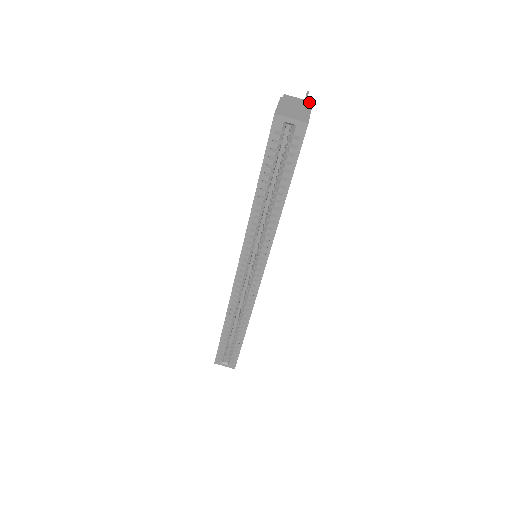
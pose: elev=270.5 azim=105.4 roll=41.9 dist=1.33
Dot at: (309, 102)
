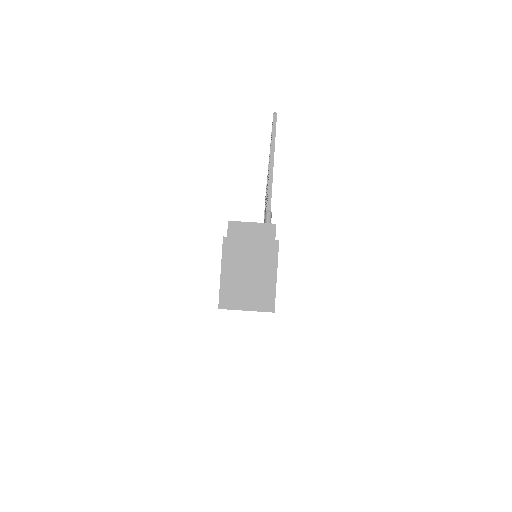
Dot at: (273, 230)
